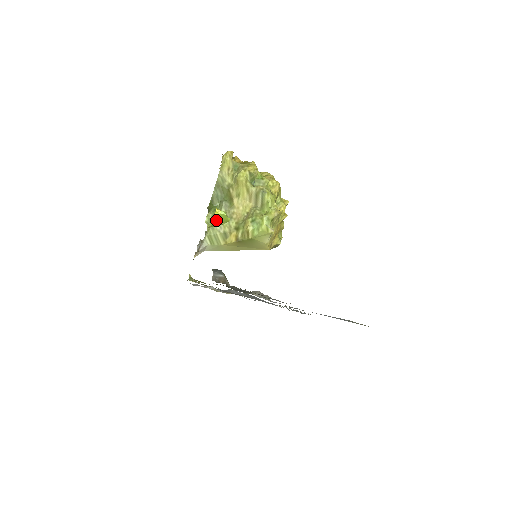
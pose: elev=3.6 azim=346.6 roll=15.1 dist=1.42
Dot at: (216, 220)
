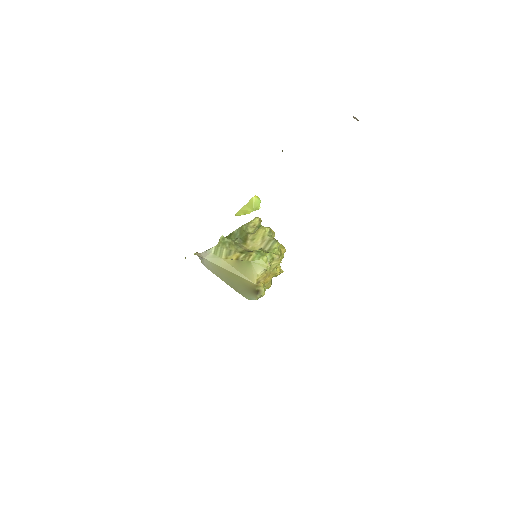
Dot at: (249, 205)
